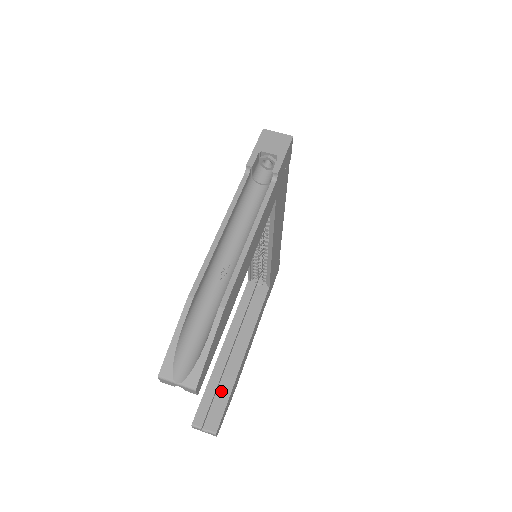
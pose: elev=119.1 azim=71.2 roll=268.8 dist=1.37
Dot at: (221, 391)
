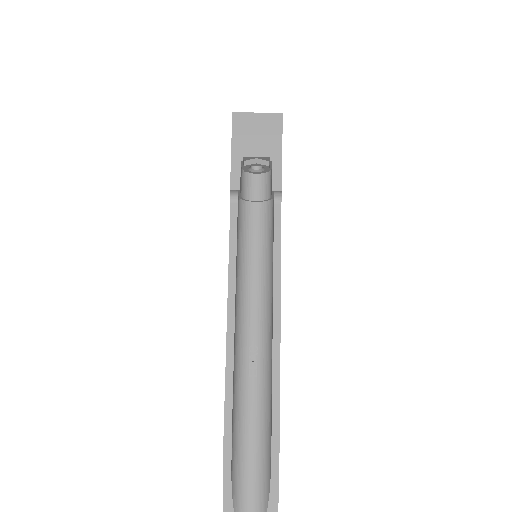
Dot at: occluded
